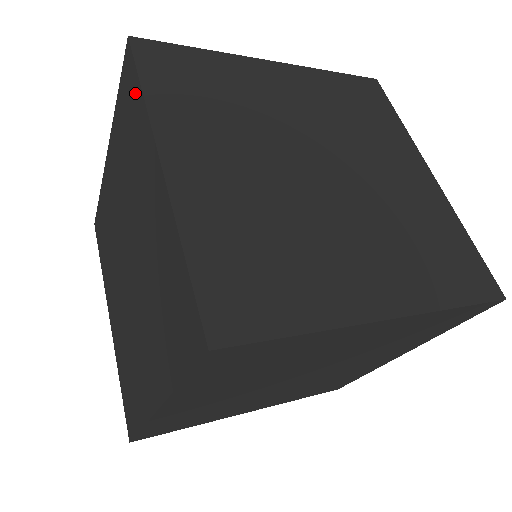
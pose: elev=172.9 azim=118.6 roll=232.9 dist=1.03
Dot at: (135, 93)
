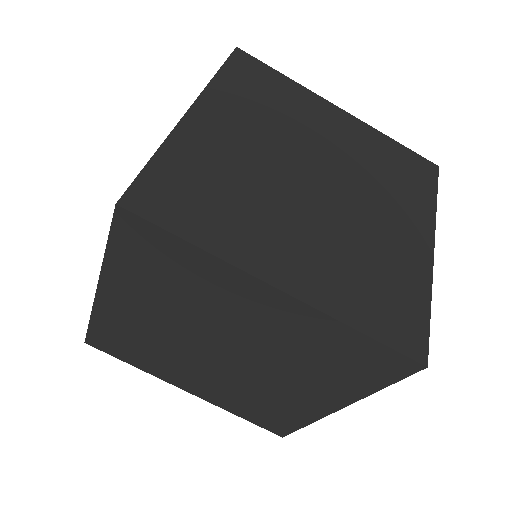
Dot at: (173, 248)
